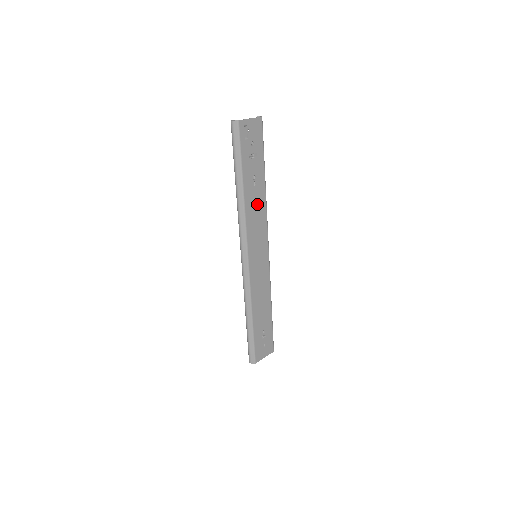
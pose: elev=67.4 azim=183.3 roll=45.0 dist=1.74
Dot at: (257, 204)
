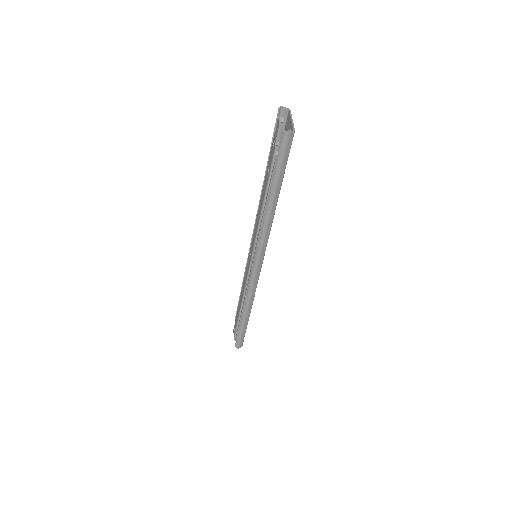
Dot at: occluded
